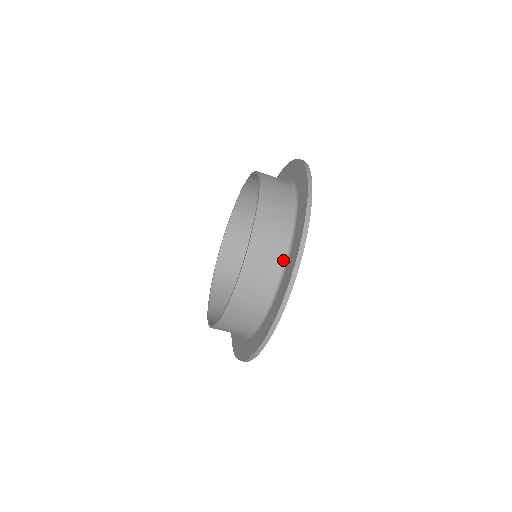
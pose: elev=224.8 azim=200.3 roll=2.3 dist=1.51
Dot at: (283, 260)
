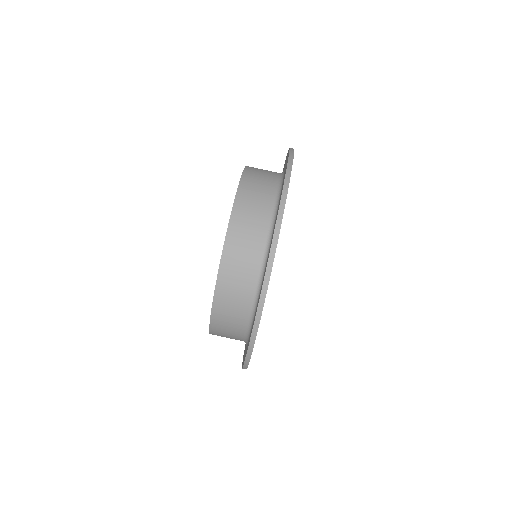
Dot at: (276, 195)
